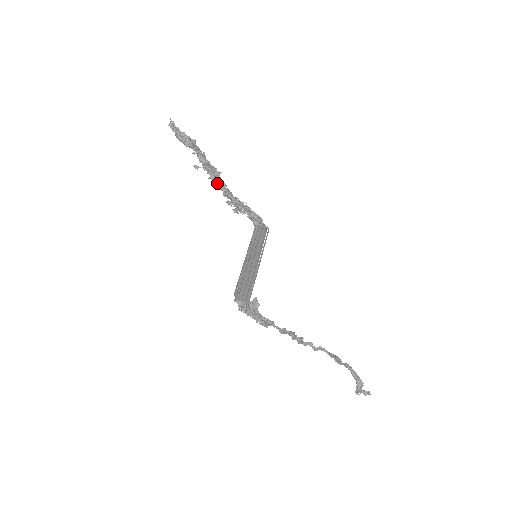
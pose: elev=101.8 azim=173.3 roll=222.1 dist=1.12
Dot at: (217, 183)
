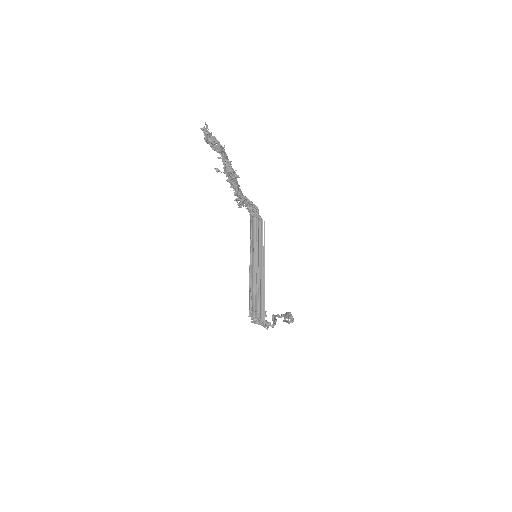
Dot at: (232, 184)
